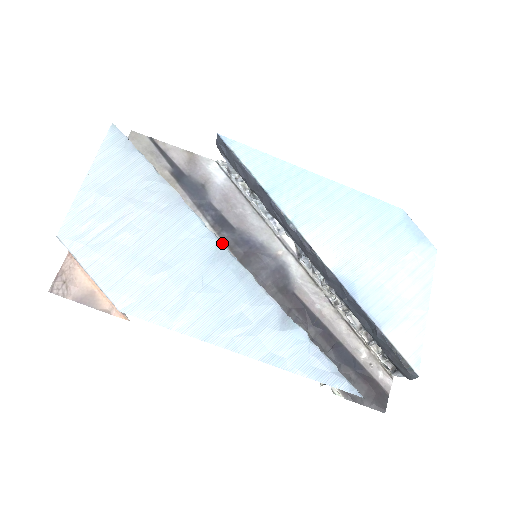
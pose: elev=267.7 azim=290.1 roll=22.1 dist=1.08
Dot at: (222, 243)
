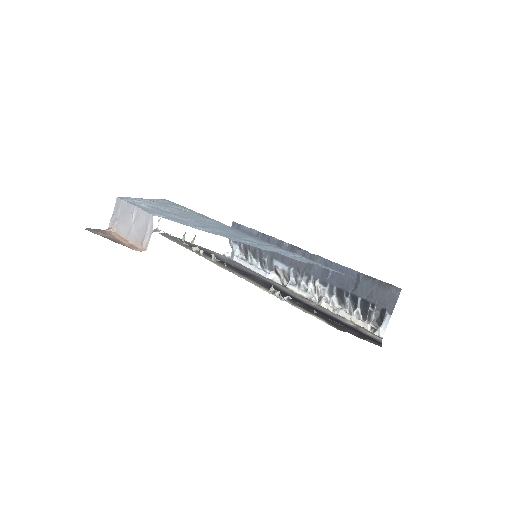
Dot at: (236, 229)
